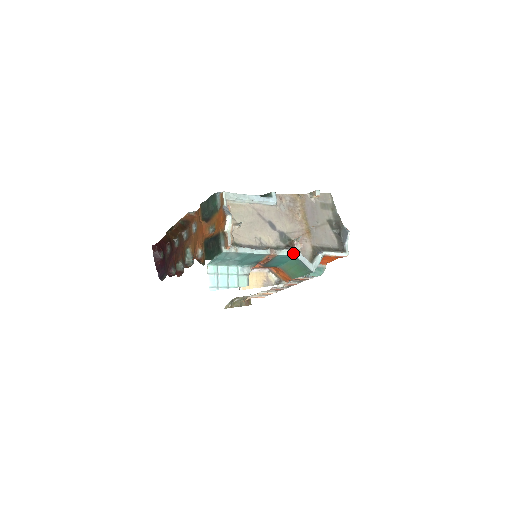
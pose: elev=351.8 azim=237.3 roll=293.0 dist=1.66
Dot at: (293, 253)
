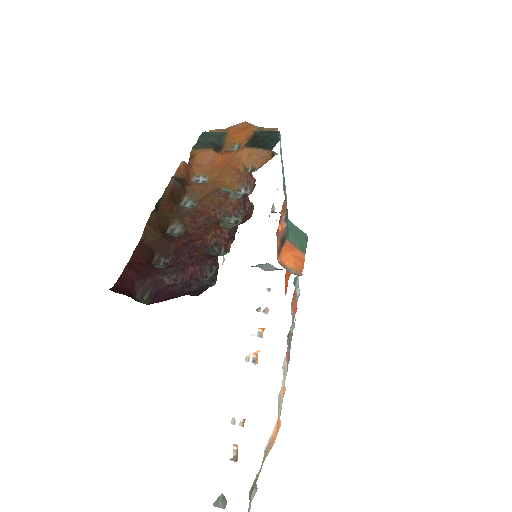
Dot at: occluded
